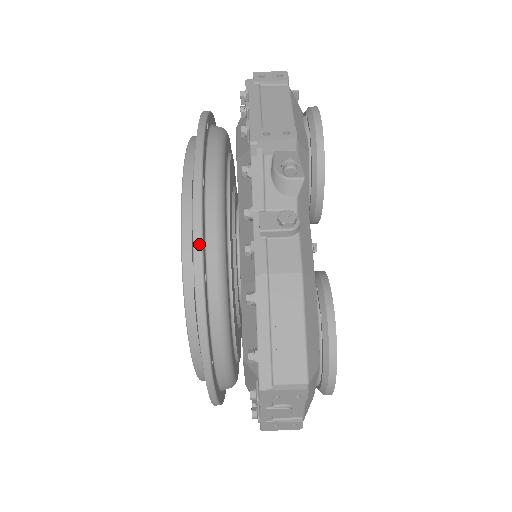
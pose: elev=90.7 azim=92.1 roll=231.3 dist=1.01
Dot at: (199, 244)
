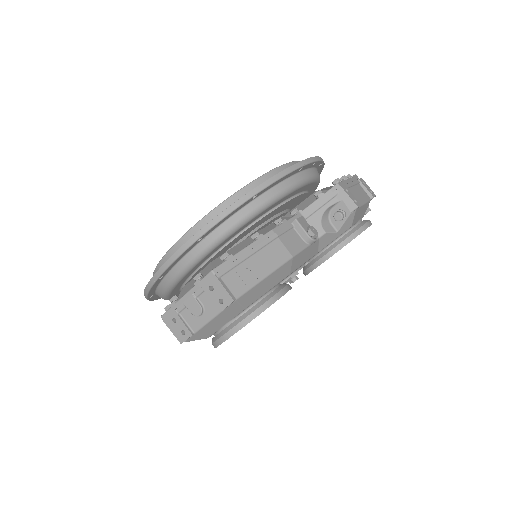
Dot at: (272, 181)
